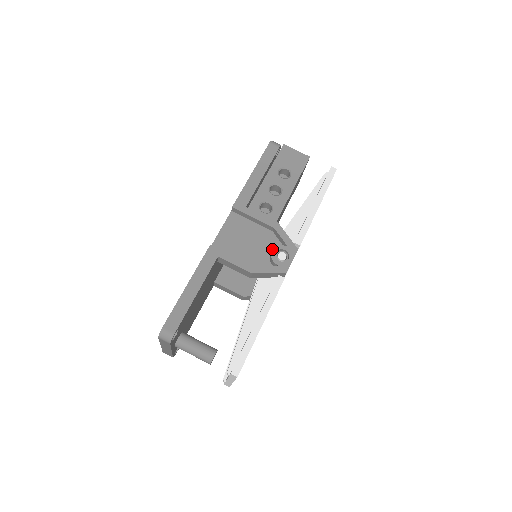
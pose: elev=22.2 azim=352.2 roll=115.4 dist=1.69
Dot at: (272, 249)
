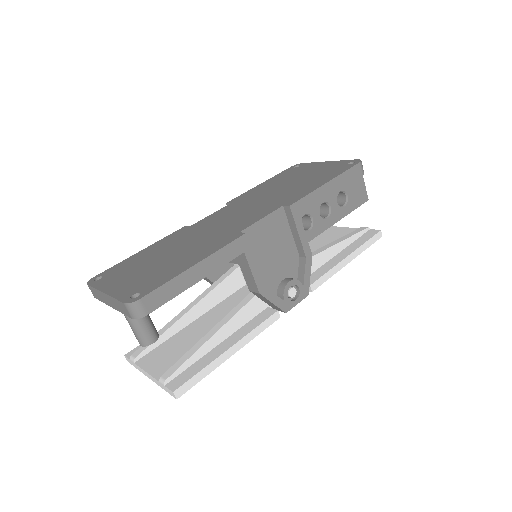
Dot at: (287, 276)
